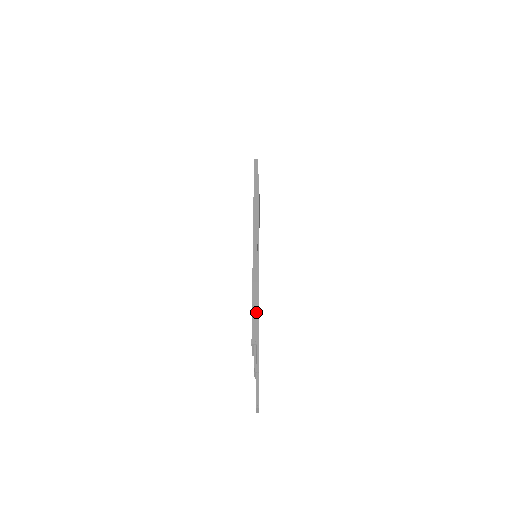
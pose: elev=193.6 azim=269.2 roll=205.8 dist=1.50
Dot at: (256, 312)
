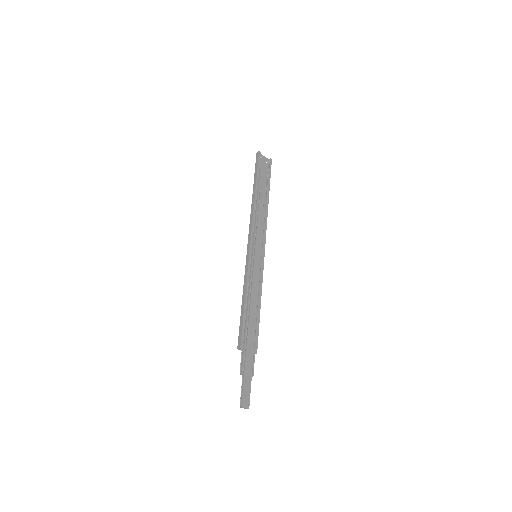
Dot at: (242, 317)
